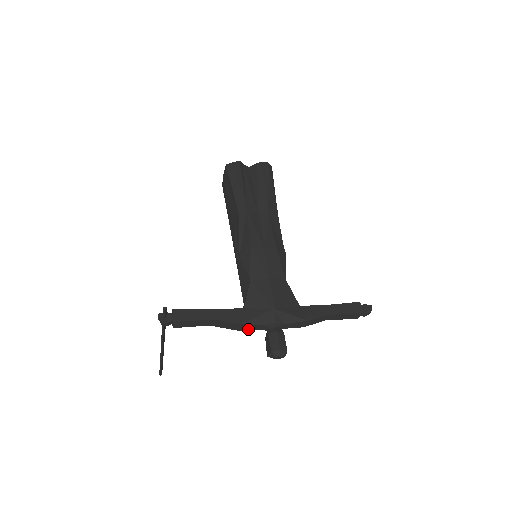
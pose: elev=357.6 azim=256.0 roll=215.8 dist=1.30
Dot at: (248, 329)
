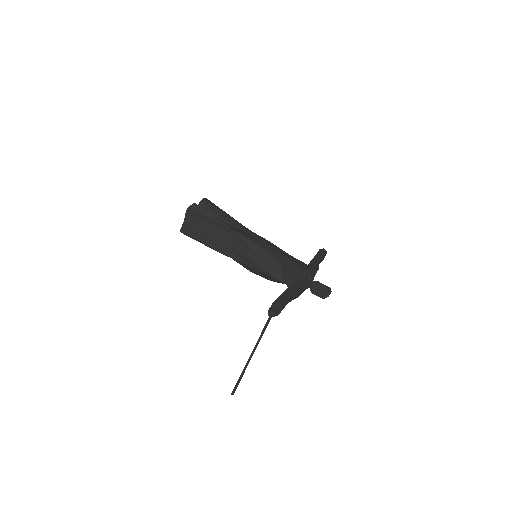
Dot at: (302, 292)
